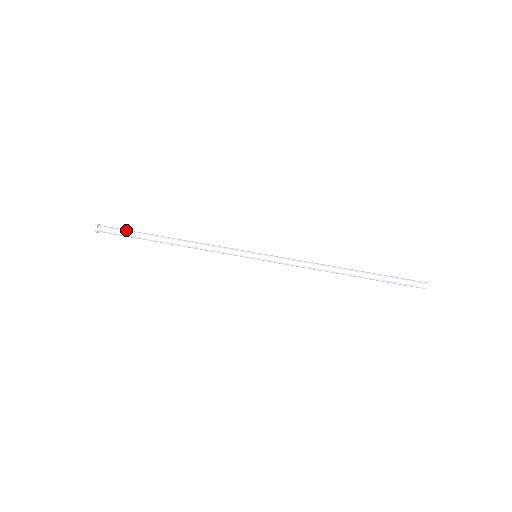
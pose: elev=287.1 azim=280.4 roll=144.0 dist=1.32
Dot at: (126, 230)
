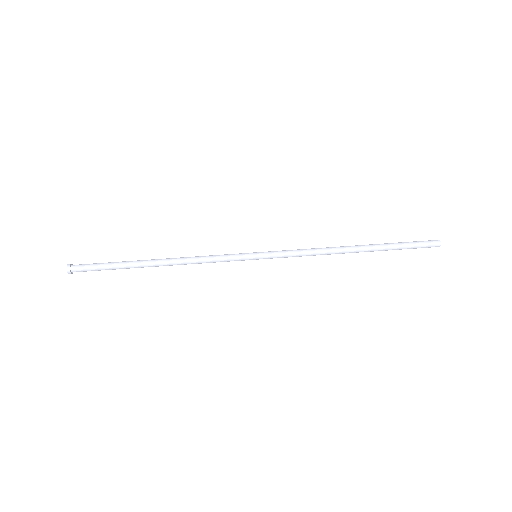
Dot at: (104, 263)
